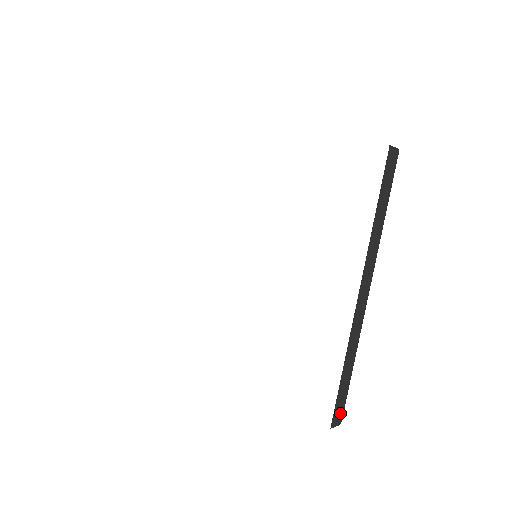
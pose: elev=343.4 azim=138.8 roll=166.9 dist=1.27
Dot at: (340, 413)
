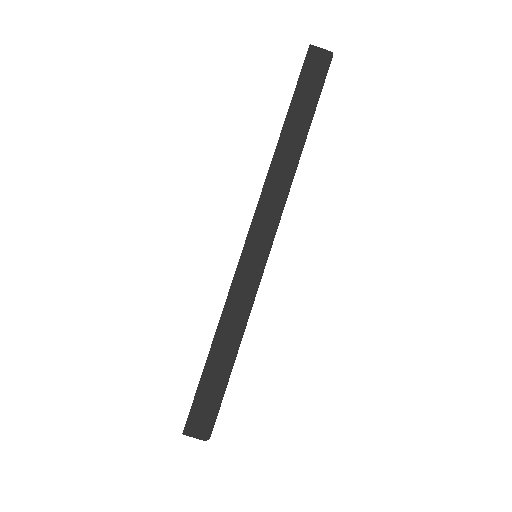
Dot at: (207, 418)
